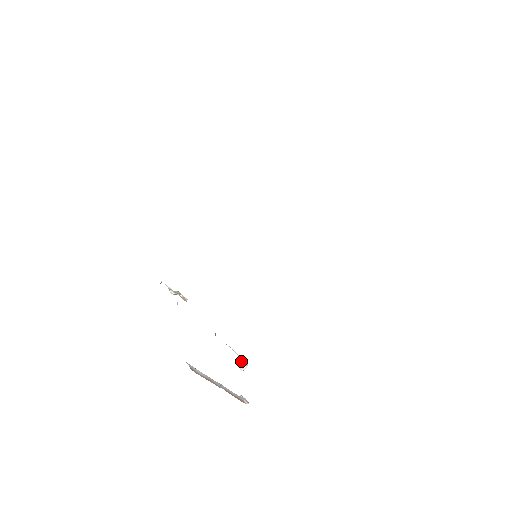
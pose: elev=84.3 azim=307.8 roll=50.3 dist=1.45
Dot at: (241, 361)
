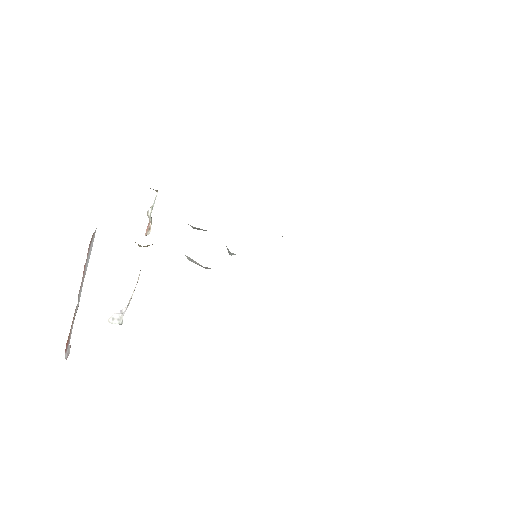
Dot at: (123, 310)
